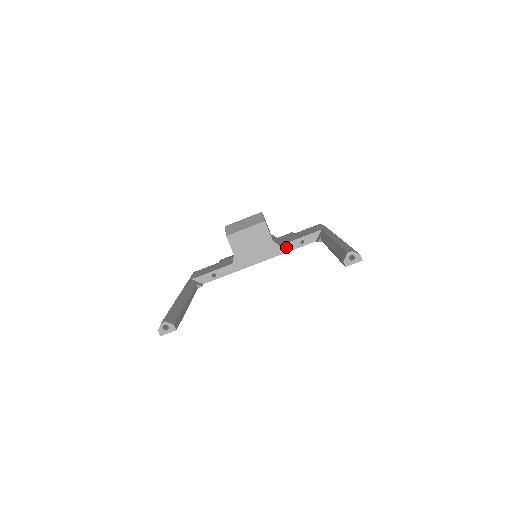
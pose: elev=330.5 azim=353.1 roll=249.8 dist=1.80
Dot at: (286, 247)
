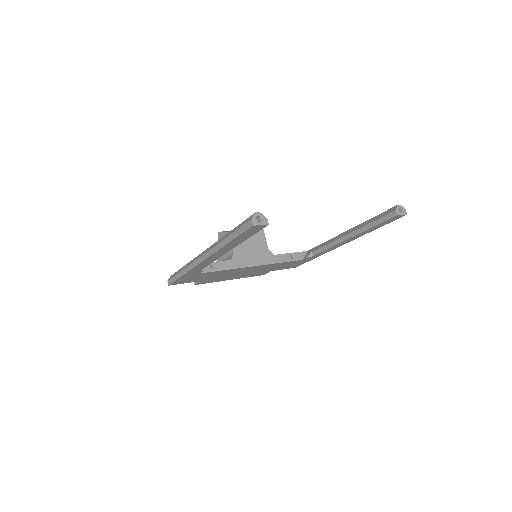
Dot at: (279, 258)
